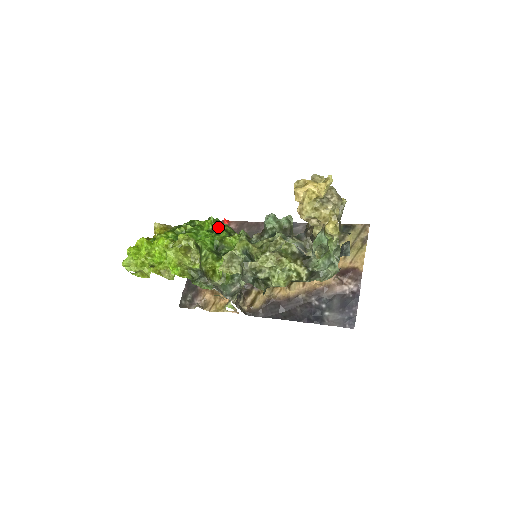
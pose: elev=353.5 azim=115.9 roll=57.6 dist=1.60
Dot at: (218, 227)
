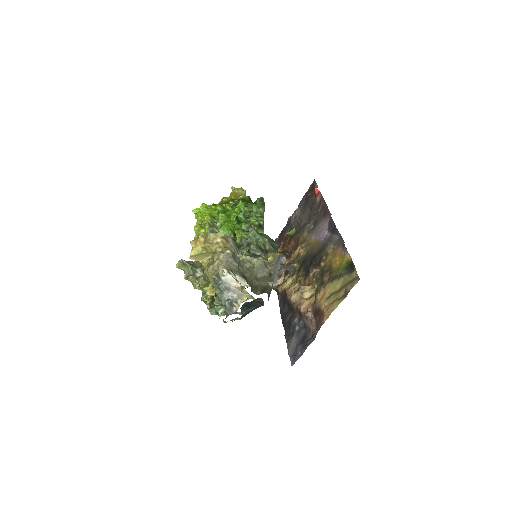
Dot at: (240, 217)
